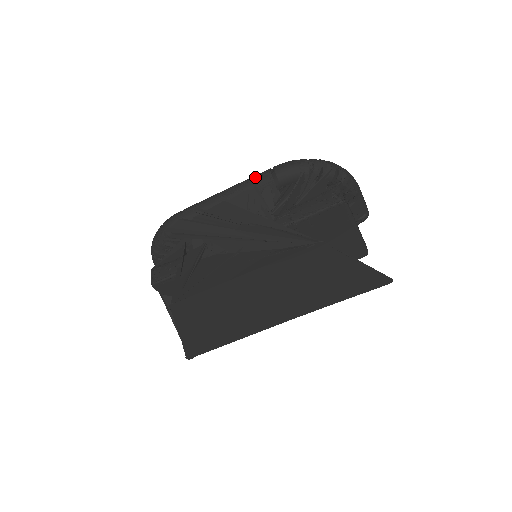
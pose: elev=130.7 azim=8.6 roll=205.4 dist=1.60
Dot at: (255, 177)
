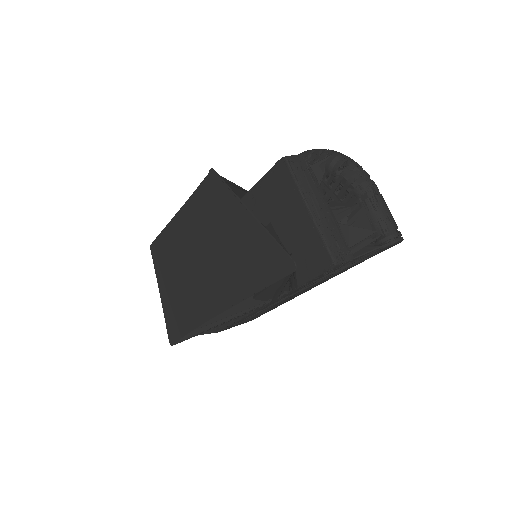
Dot at: occluded
